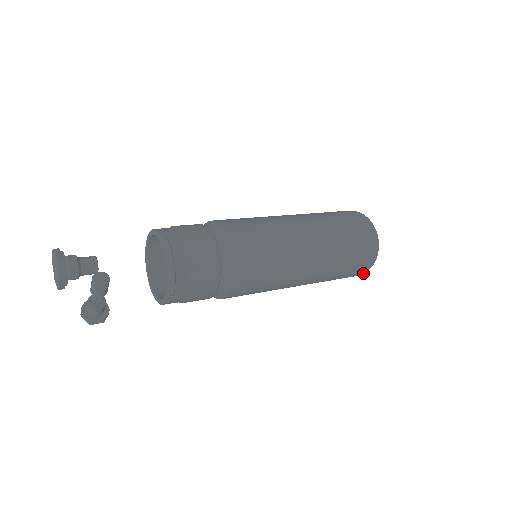
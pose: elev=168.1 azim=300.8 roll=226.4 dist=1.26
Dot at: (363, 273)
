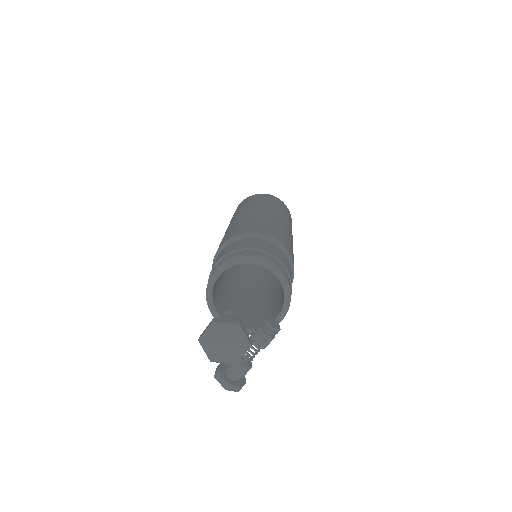
Dot at: occluded
